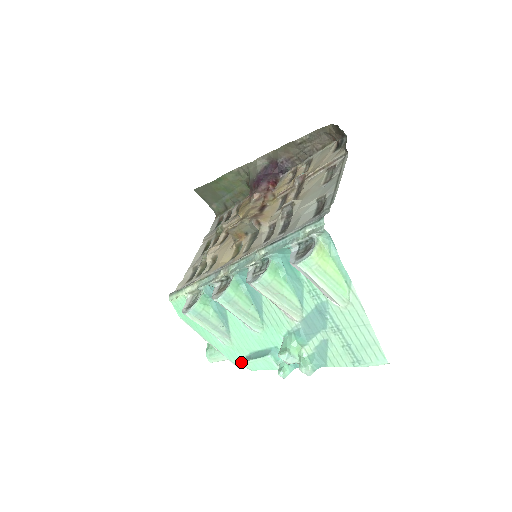
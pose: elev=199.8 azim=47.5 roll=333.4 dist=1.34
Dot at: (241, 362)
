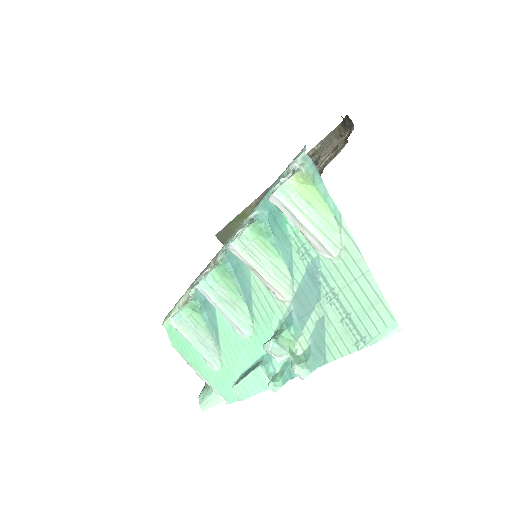
Dot at: (232, 392)
